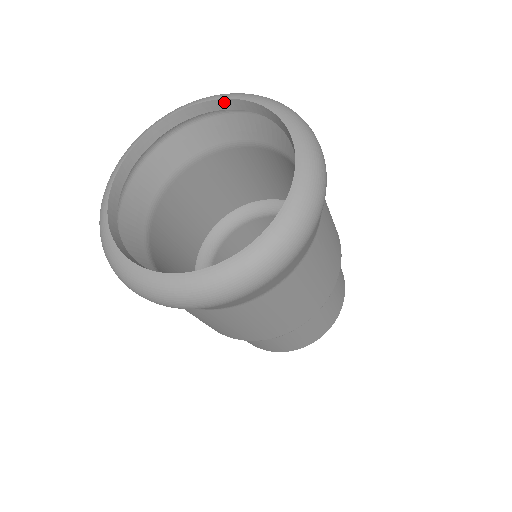
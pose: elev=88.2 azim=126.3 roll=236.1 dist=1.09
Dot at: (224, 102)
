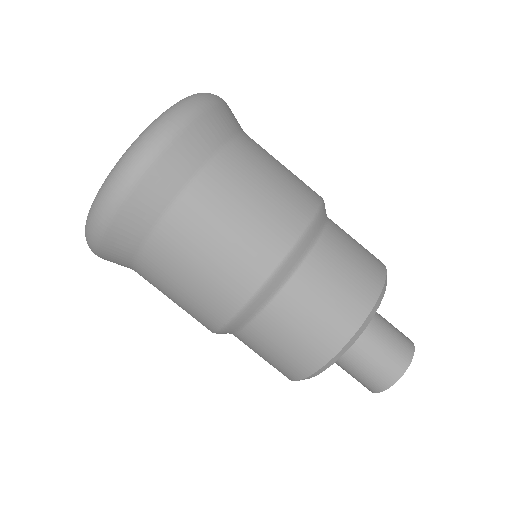
Dot at: occluded
